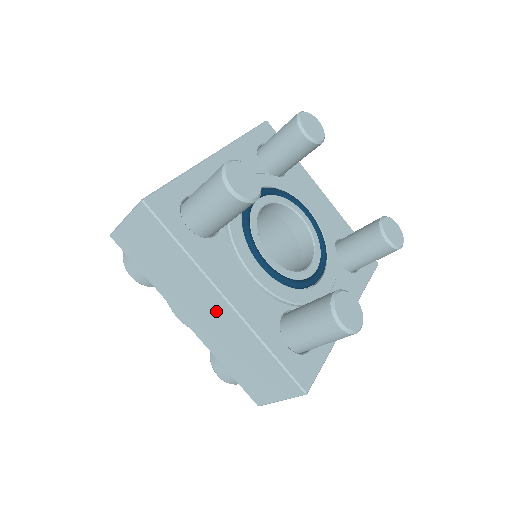
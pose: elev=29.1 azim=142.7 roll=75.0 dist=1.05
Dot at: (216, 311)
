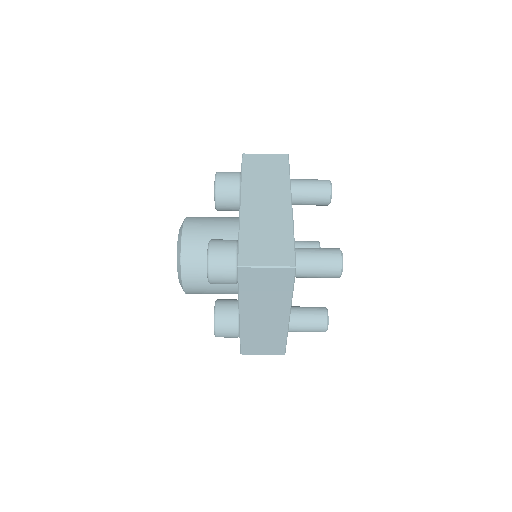
Dot at: (277, 205)
